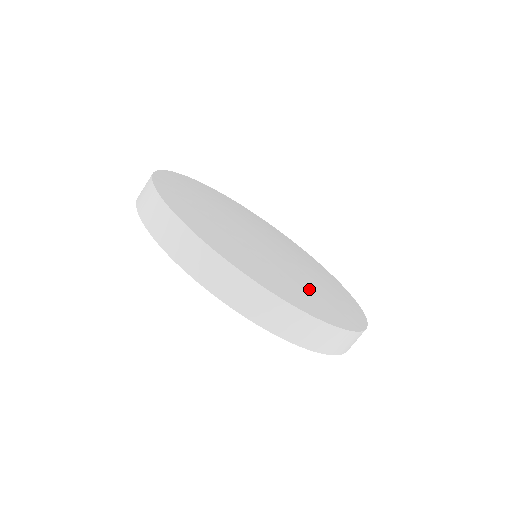
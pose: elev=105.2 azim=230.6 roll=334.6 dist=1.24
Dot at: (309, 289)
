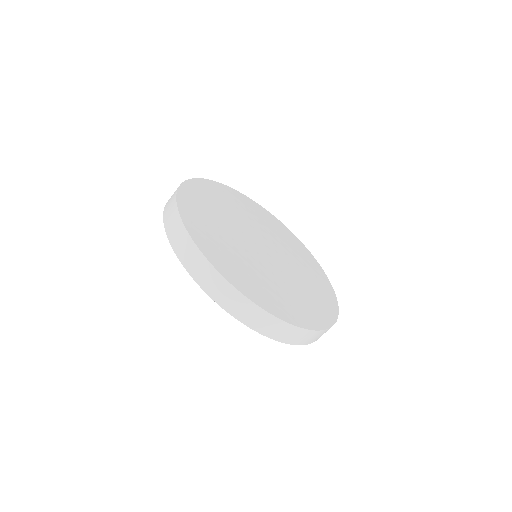
Dot at: (242, 262)
